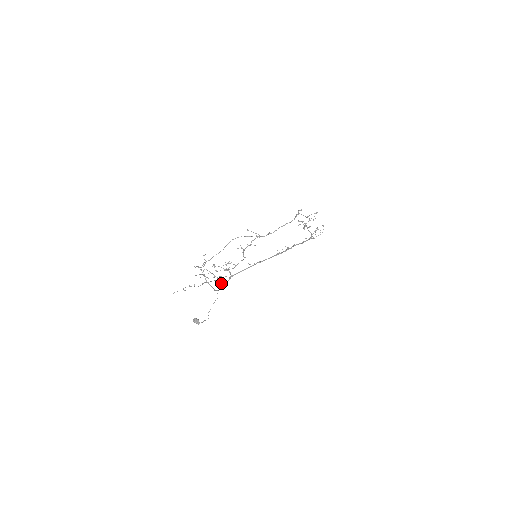
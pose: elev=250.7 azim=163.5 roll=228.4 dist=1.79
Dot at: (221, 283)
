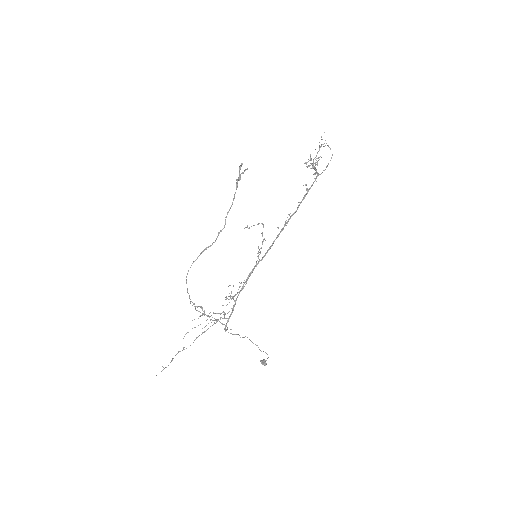
Dot at: occluded
